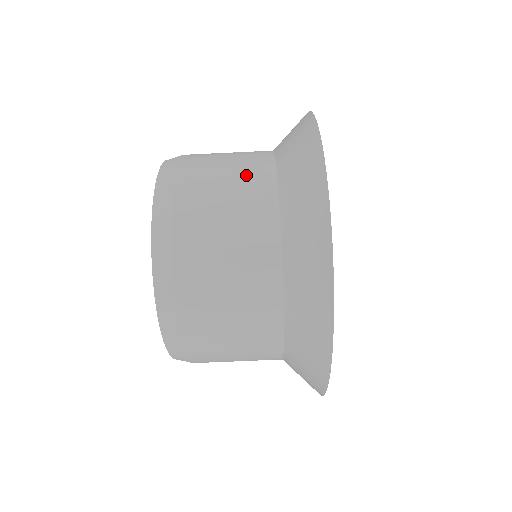
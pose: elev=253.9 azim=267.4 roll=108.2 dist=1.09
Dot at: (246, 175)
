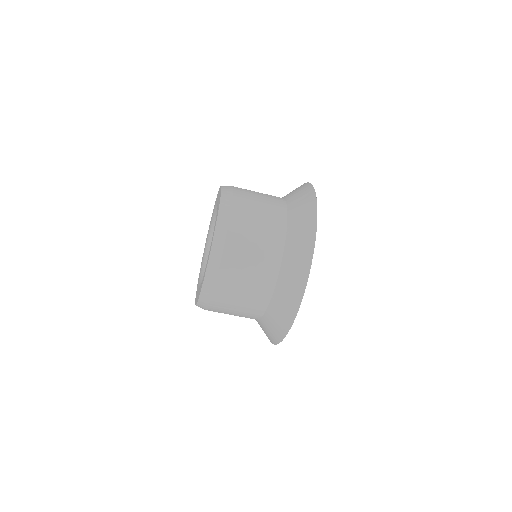
Dot at: (271, 207)
